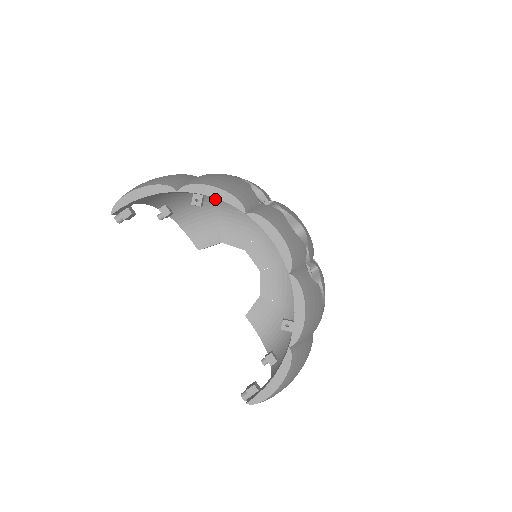
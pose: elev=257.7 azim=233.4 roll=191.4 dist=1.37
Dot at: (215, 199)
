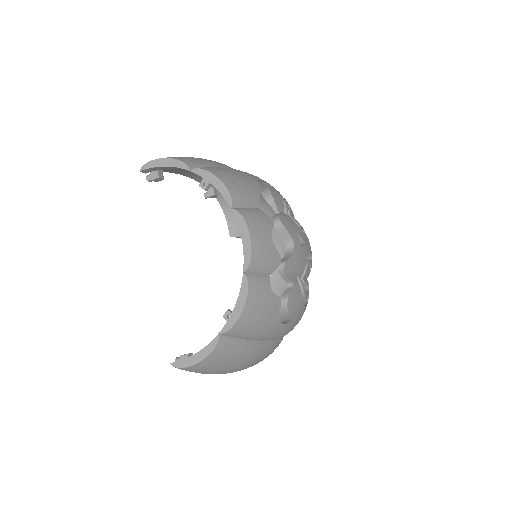
Dot at: occluded
